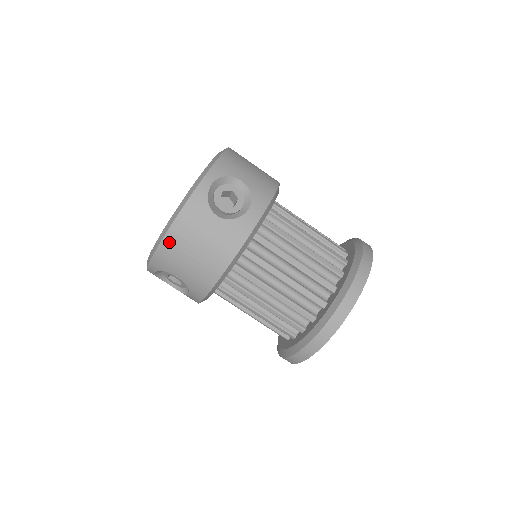
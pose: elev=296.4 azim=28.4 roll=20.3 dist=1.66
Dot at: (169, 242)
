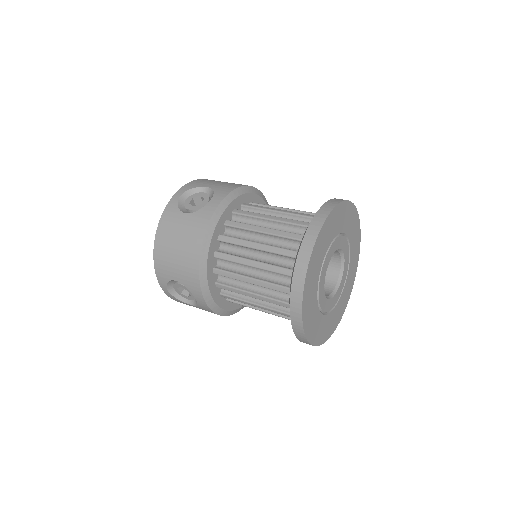
Dot at: (158, 249)
